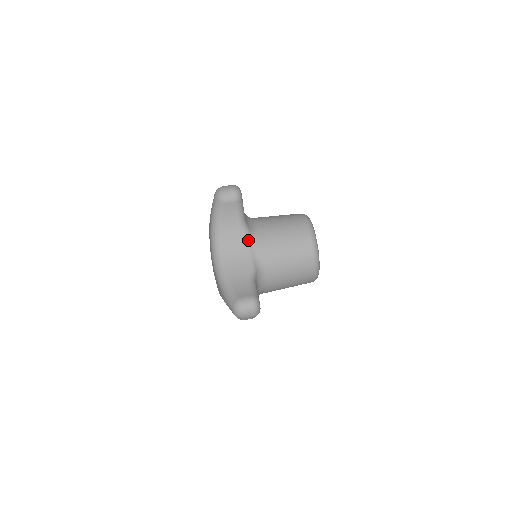
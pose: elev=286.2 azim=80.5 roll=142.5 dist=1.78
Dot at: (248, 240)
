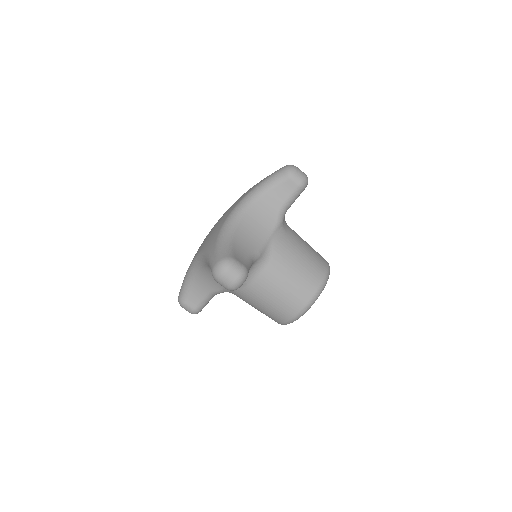
Dot at: occluded
